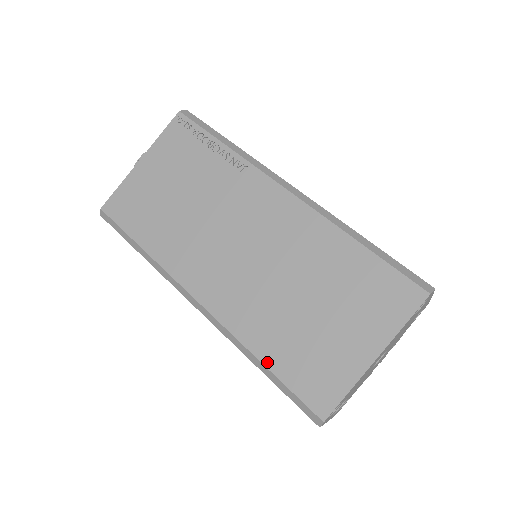
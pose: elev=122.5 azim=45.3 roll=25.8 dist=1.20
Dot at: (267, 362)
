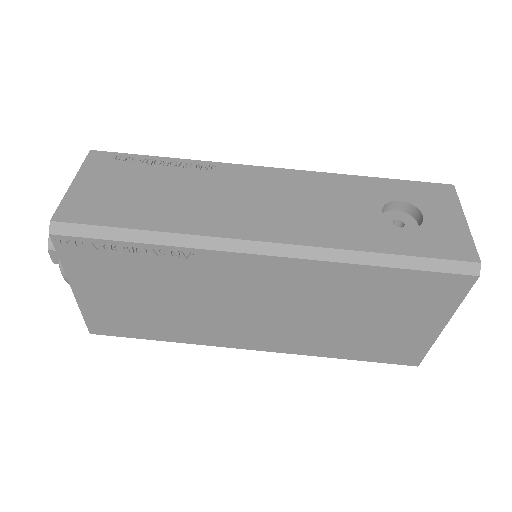
Dot at: (348, 358)
